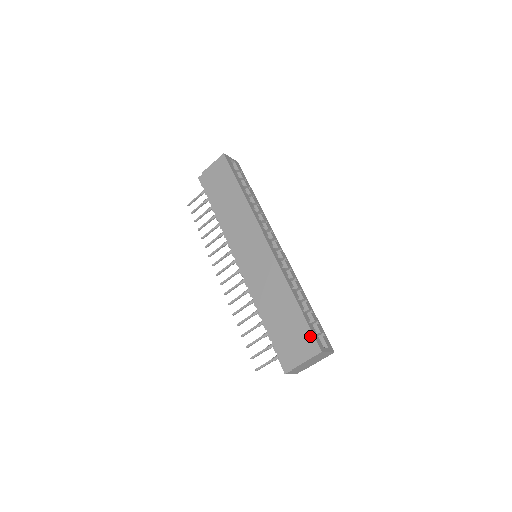
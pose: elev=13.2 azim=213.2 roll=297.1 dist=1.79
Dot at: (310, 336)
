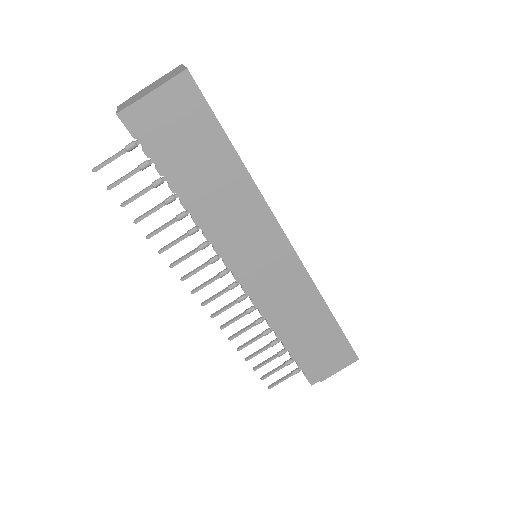
Dot at: (348, 348)
